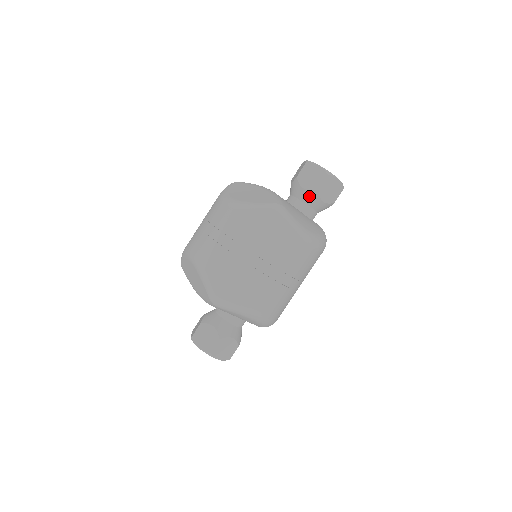
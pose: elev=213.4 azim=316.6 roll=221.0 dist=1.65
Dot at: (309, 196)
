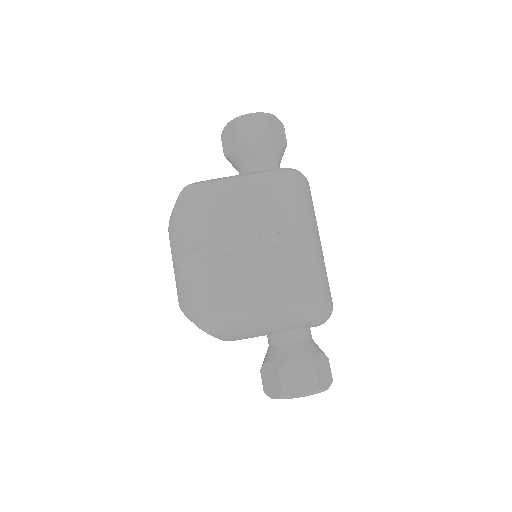
Dot at: (240, 155)
